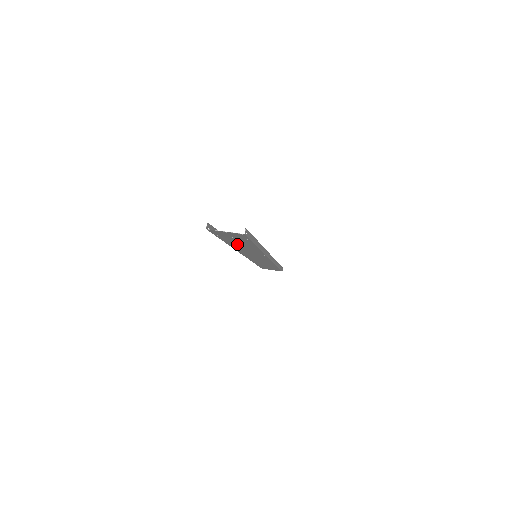
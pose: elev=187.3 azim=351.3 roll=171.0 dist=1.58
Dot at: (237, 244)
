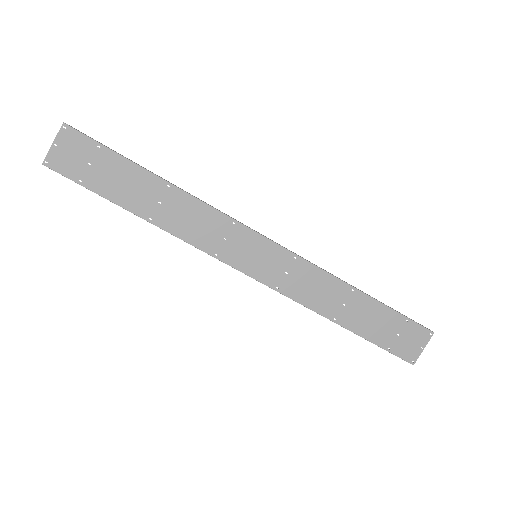
Dot at: (144, 201)
